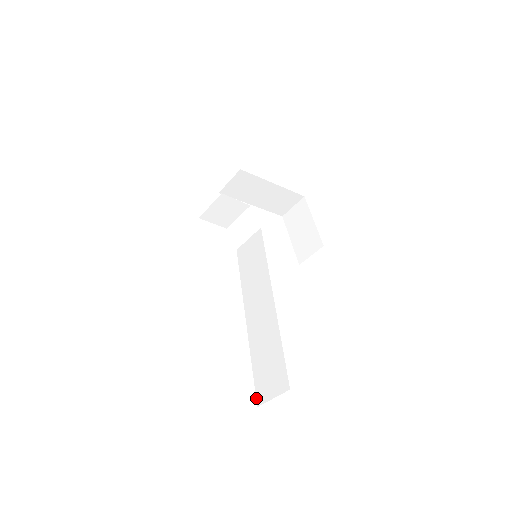
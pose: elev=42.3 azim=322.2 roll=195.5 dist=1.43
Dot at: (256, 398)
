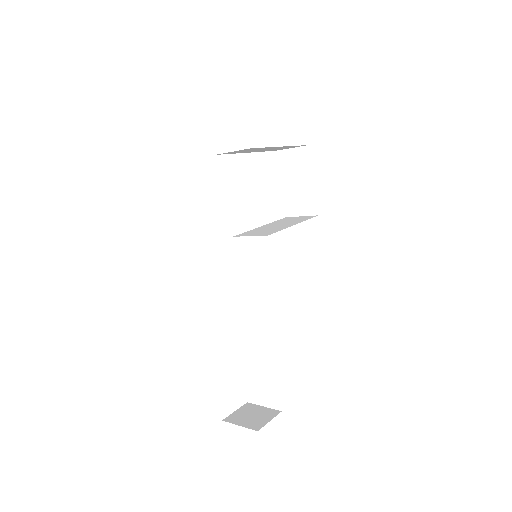
Dot at: (247, 395)
